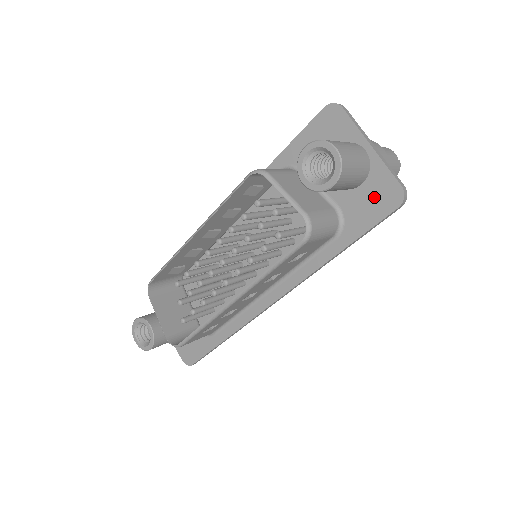
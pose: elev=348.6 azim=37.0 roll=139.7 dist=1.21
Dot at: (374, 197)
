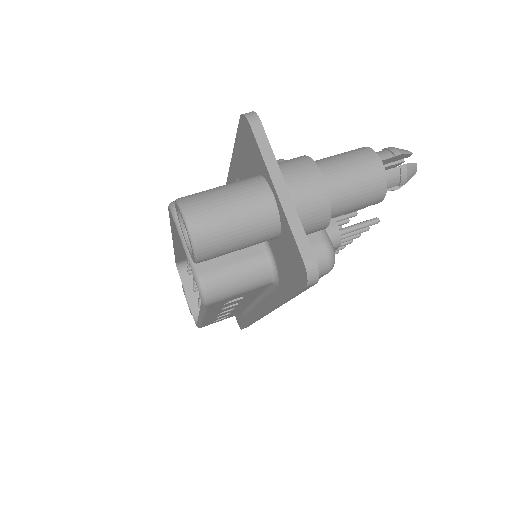
Dot at: (289, 259)
